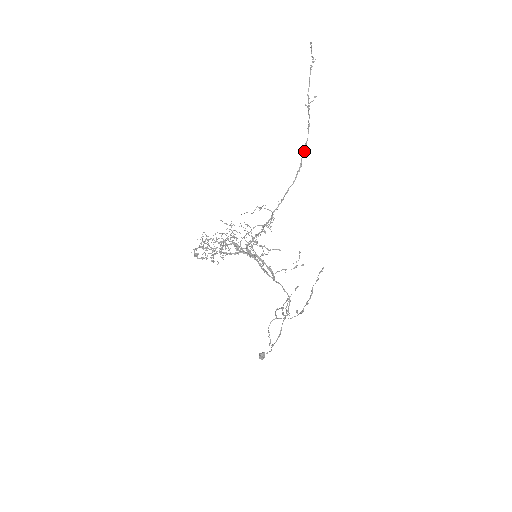
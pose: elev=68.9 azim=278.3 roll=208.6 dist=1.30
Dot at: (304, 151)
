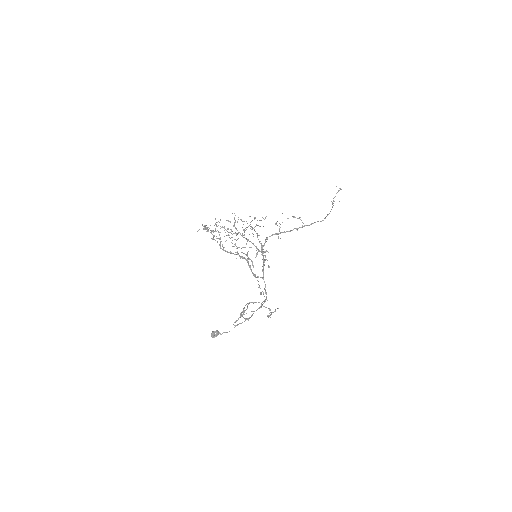
Dot at: occluded
